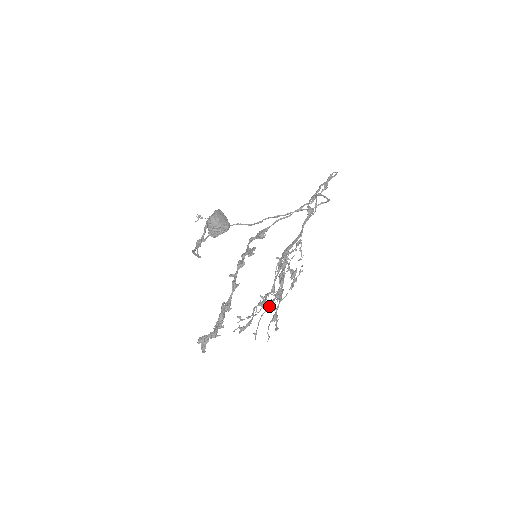
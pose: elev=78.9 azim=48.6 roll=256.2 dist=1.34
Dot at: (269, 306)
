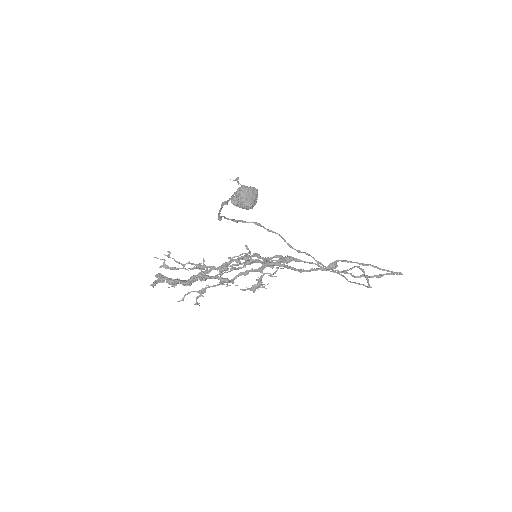
Dot at: (206, 277)
